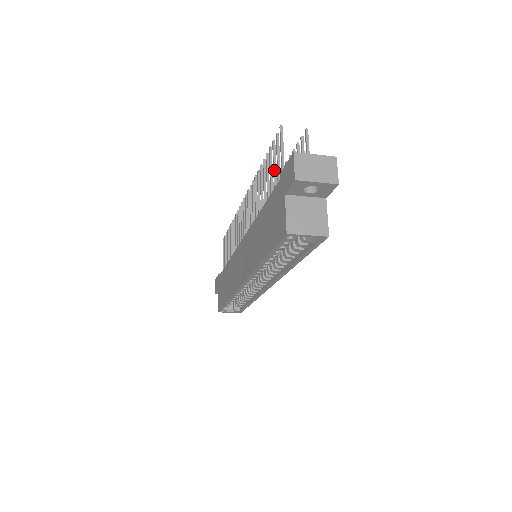
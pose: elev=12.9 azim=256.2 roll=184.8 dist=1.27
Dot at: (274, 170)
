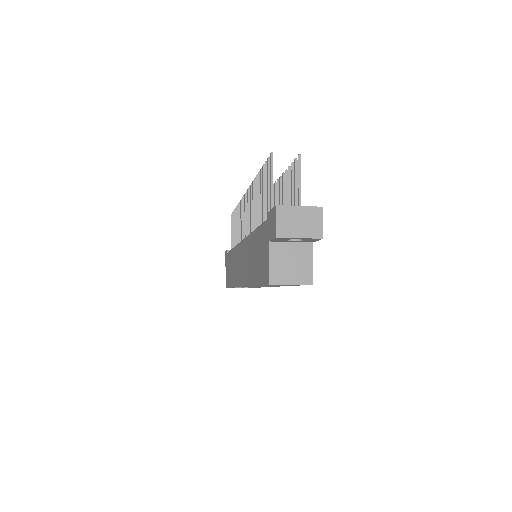
Dot at: (265, 196)
